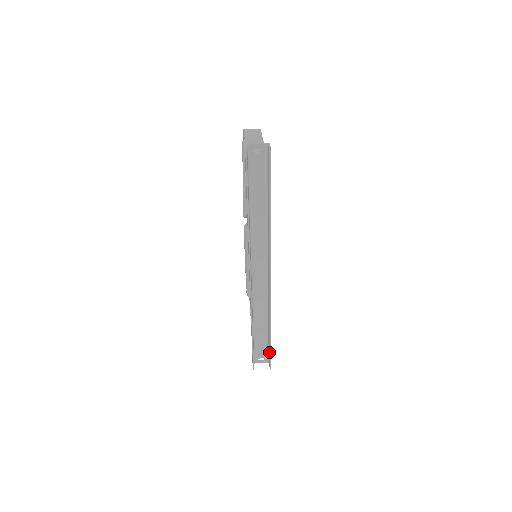
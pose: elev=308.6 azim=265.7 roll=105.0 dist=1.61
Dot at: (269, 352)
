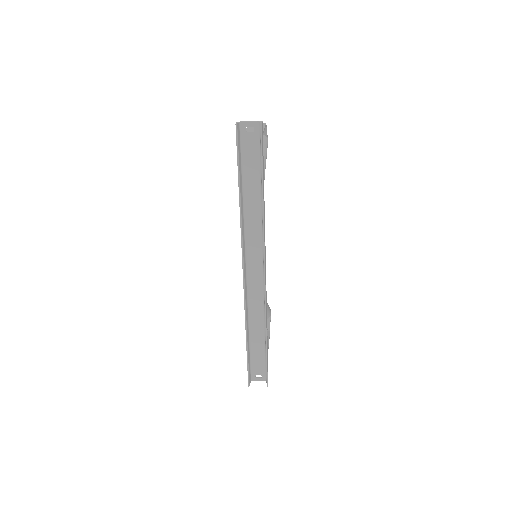
Dot at: (266, 366)
